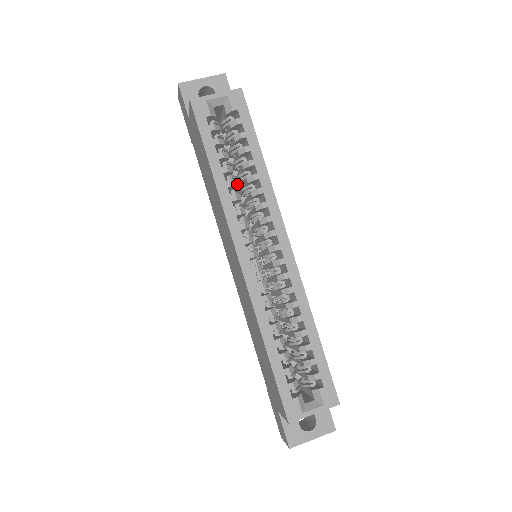
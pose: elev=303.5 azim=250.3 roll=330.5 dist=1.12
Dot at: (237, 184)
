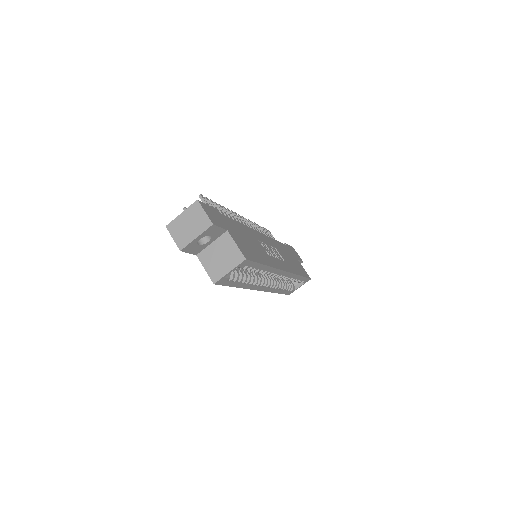
Dot at: occluded
